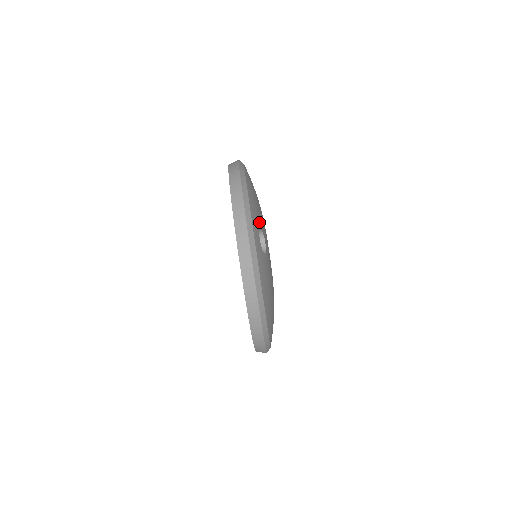
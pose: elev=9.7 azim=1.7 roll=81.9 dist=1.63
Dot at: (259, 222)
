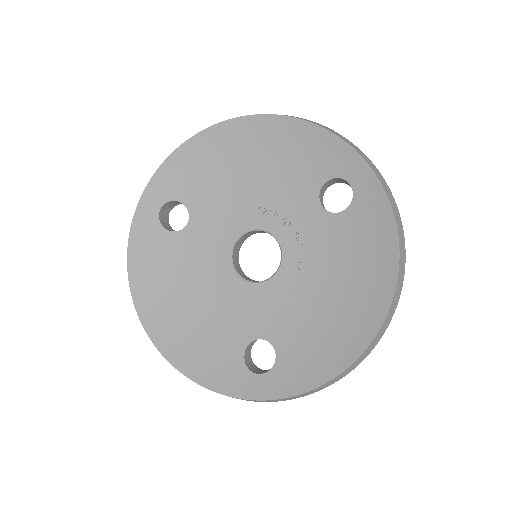
Dot at: occluded
